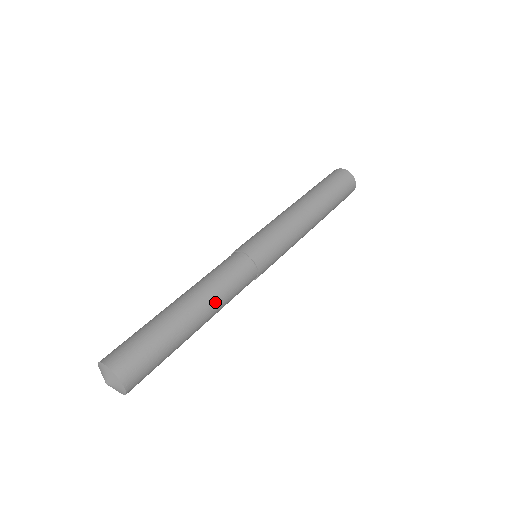
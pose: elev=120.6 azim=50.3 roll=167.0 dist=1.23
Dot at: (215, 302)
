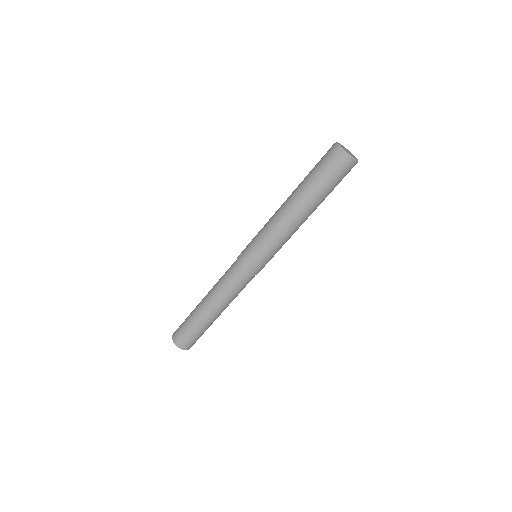
Dot at: (228, 303)
